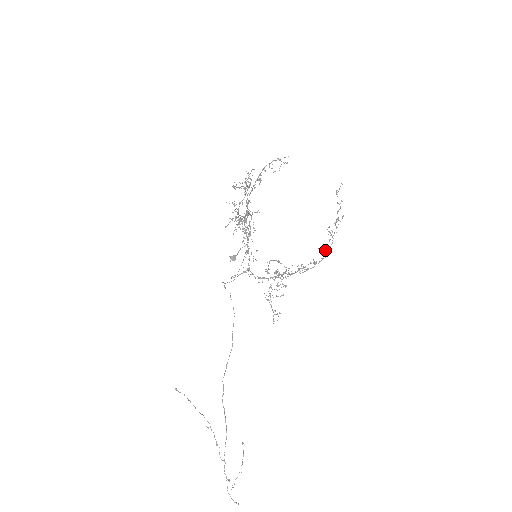
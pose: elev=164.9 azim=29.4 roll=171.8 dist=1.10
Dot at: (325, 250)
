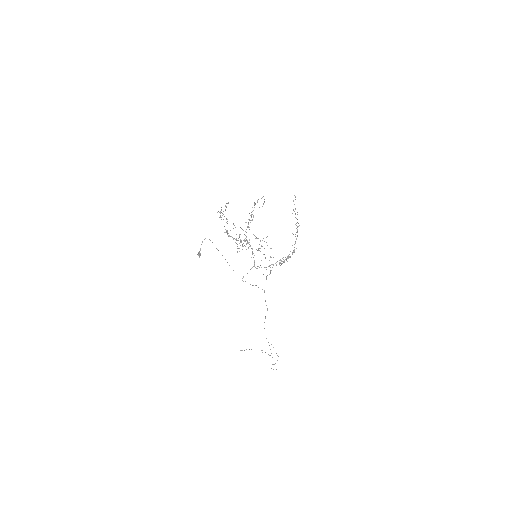
Dot at: occluded
